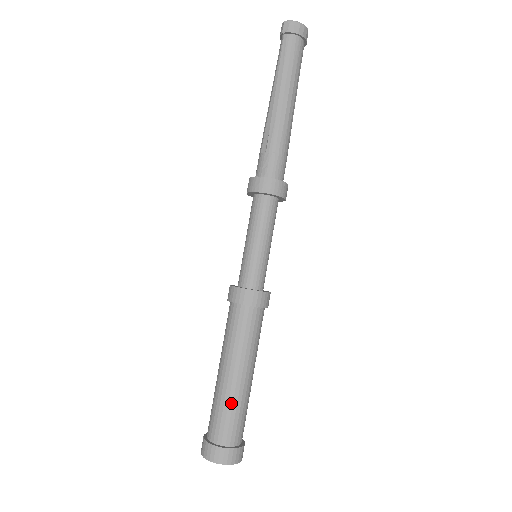
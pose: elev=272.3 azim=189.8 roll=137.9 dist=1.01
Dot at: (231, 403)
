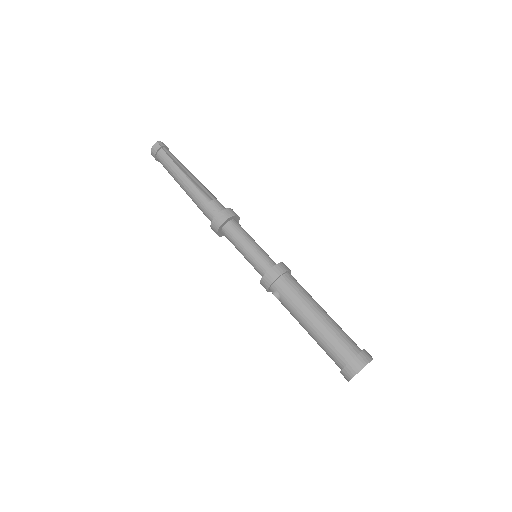
Dot at: (338, 326)
